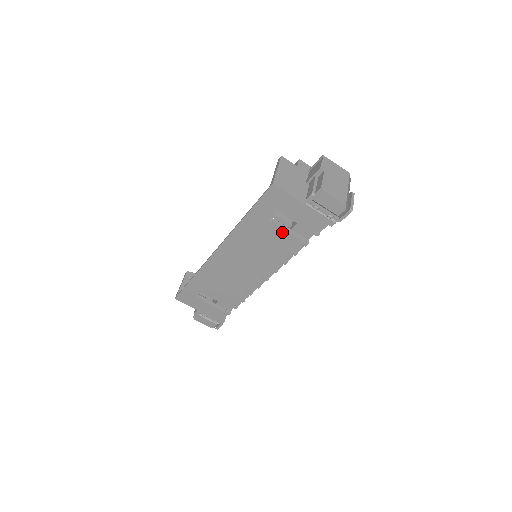
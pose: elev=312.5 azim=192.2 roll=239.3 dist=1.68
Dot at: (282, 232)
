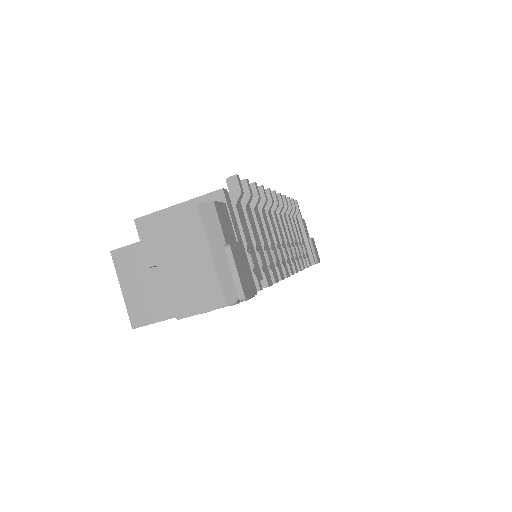
Dot at: occluded
